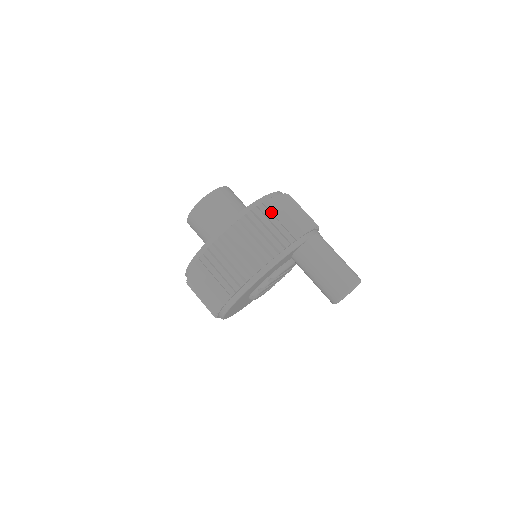
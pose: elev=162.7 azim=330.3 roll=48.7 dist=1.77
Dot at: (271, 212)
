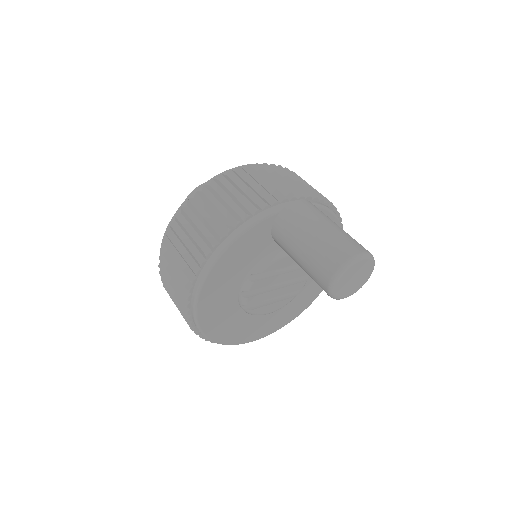
Dot at: (235, 183)
